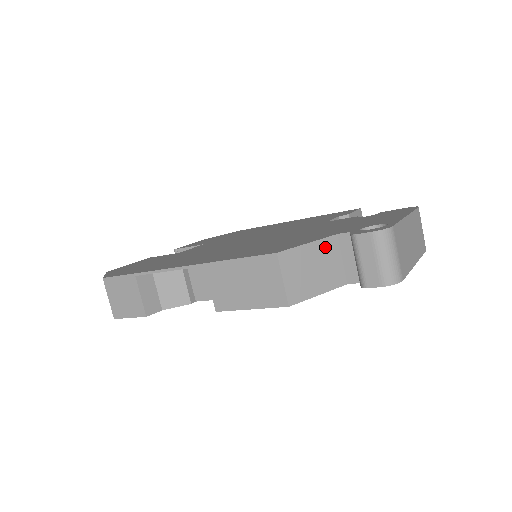
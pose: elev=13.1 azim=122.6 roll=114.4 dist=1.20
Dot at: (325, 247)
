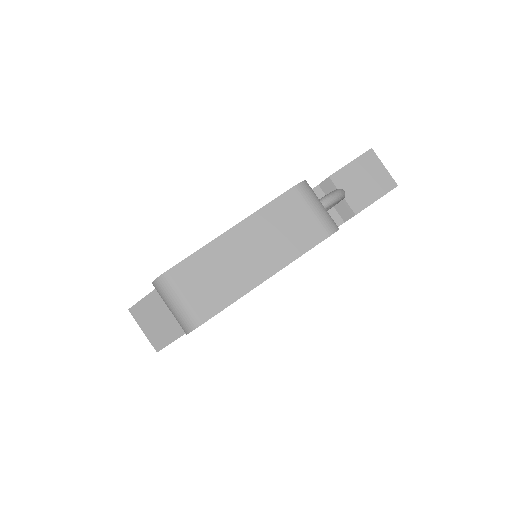
Dot at: occluded
